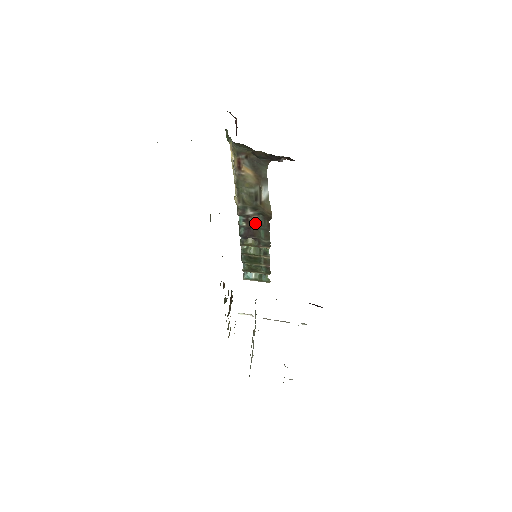
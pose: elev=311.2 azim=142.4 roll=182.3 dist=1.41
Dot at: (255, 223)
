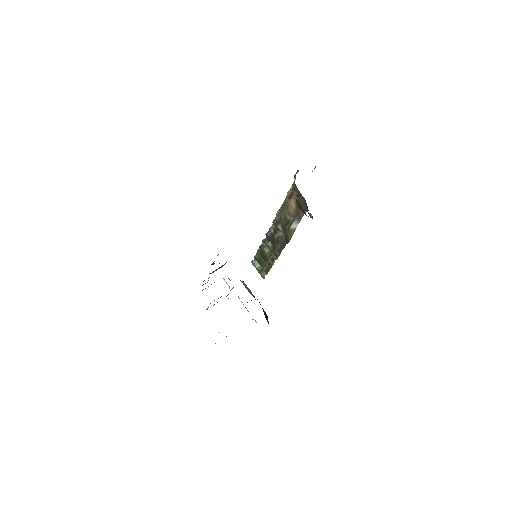
Dot at: (279, 237)
